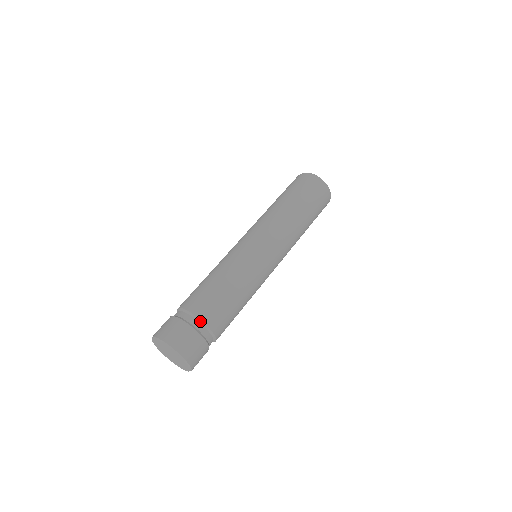
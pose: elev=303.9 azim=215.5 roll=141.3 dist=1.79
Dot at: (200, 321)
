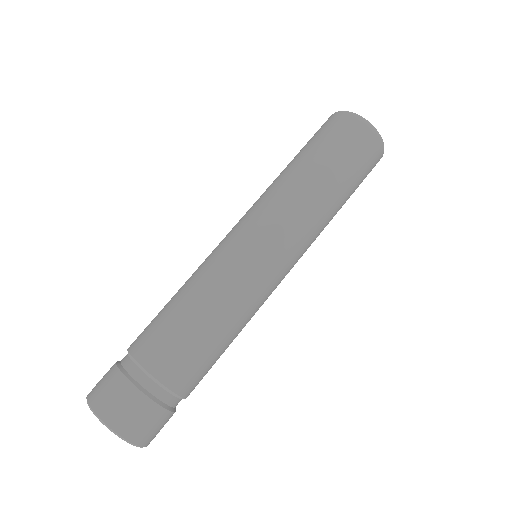
Dot at: (154, 379)
